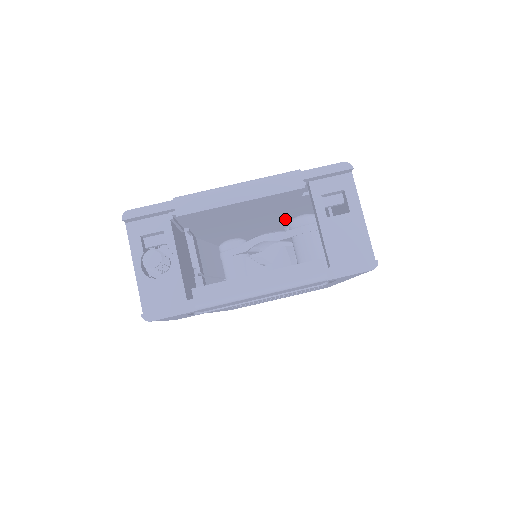
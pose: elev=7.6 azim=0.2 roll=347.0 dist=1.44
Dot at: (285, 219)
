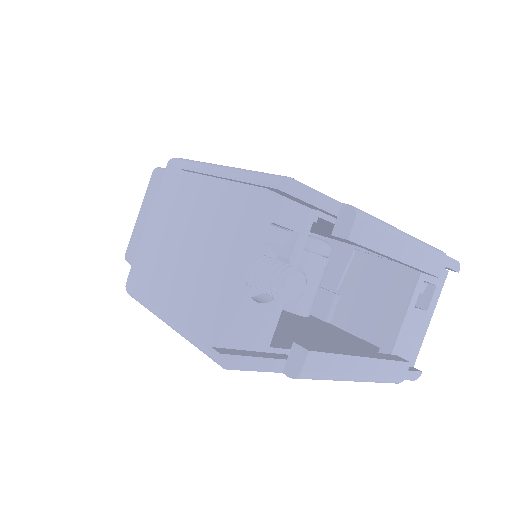
Dot at: occluded
